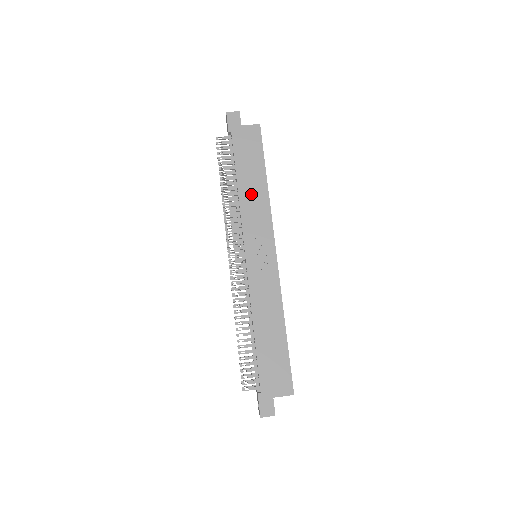
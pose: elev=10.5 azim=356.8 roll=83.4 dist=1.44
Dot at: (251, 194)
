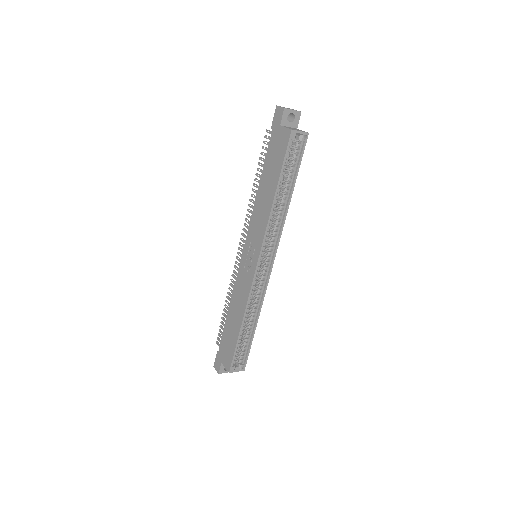
Dot at: (262, 201)
